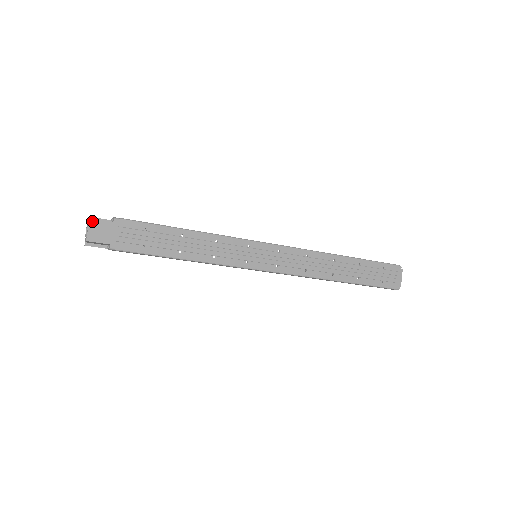
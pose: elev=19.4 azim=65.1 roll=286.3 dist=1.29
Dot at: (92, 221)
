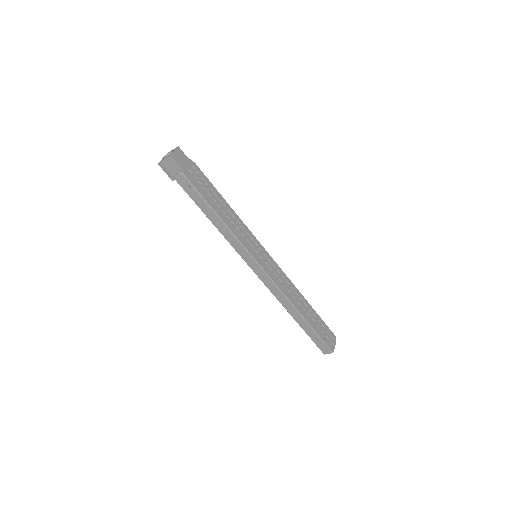
Dot at: (179, 149)
